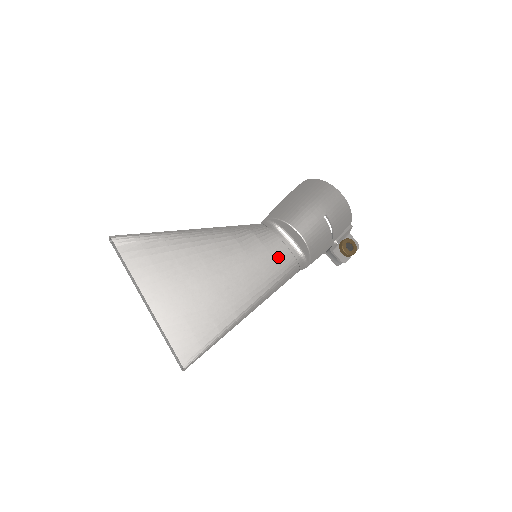
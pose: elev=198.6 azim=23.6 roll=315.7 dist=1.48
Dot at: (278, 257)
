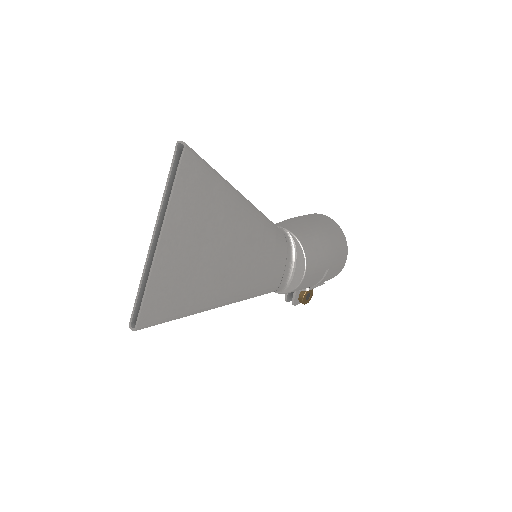
Dot at: (273, 275)
